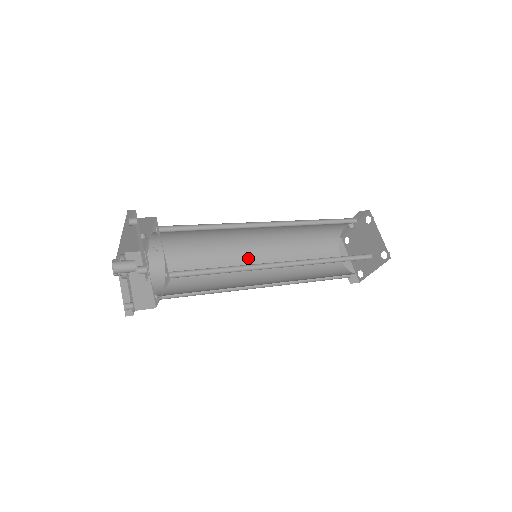
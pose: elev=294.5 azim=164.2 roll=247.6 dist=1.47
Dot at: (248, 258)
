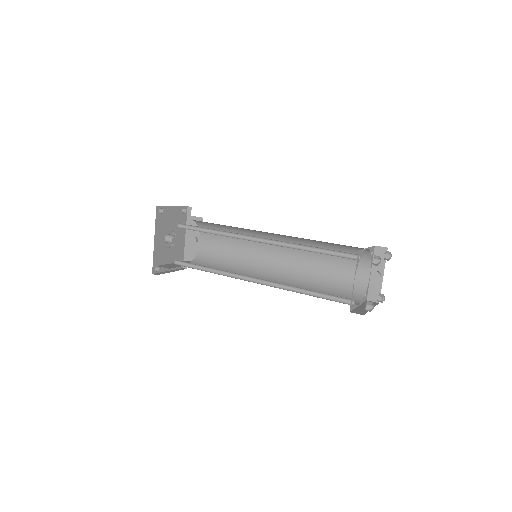
Dot at: (262, 278)
